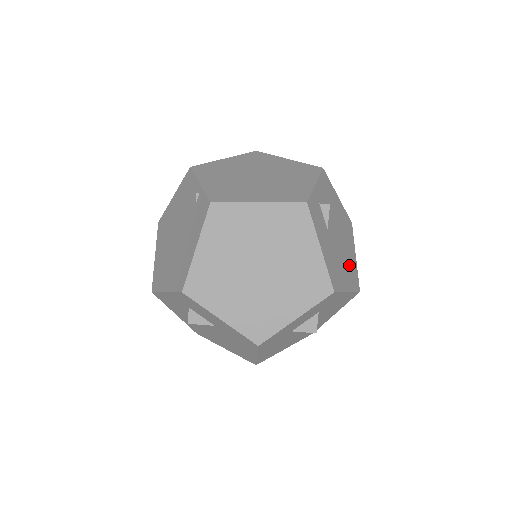
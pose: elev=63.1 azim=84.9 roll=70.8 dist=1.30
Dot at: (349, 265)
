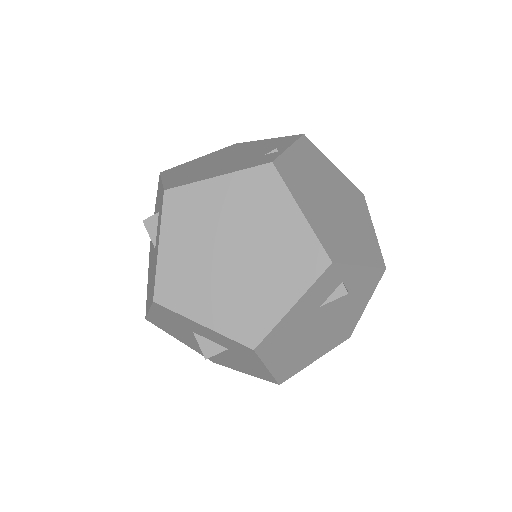
Dot at: (300, 356)
